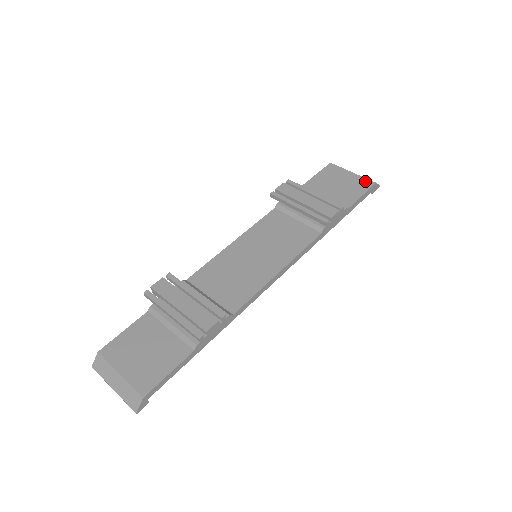
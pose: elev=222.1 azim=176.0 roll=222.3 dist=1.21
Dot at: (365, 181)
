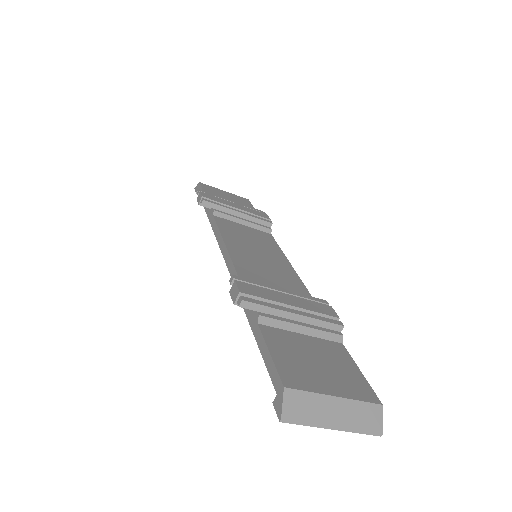
Dot at: (241, 198)
